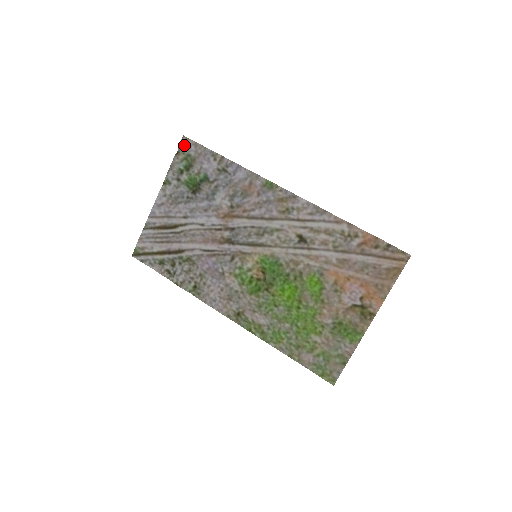
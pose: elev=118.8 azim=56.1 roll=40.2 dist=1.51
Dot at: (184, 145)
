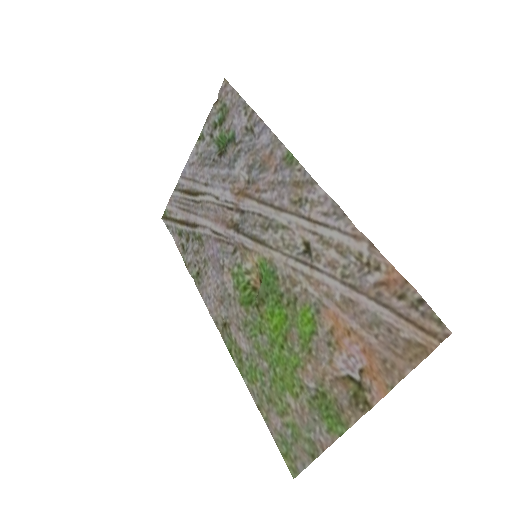
Dot at: (223, 91)
